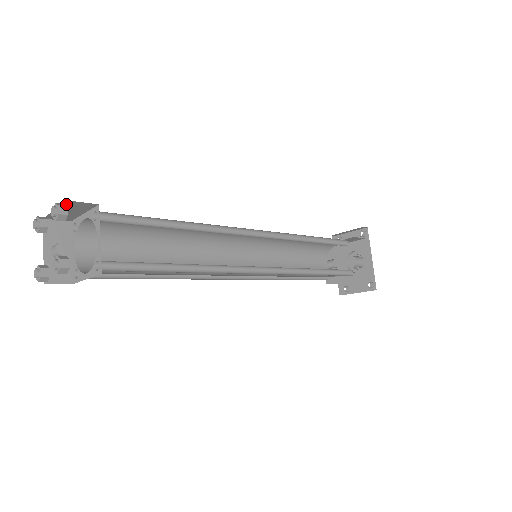
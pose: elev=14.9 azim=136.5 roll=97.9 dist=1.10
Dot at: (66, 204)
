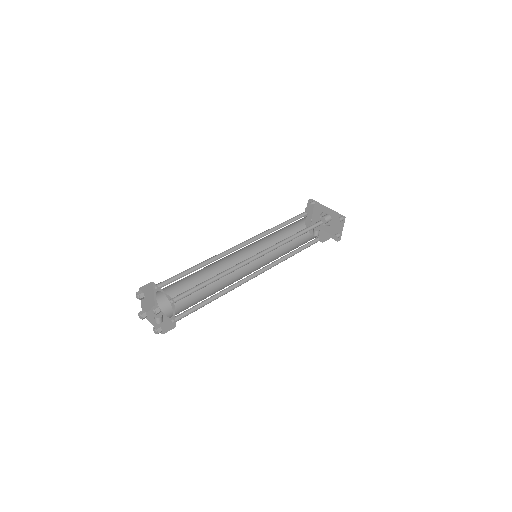
Dot at: occluded
